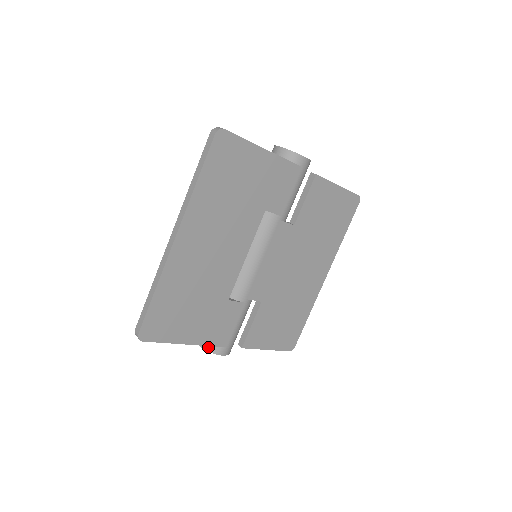
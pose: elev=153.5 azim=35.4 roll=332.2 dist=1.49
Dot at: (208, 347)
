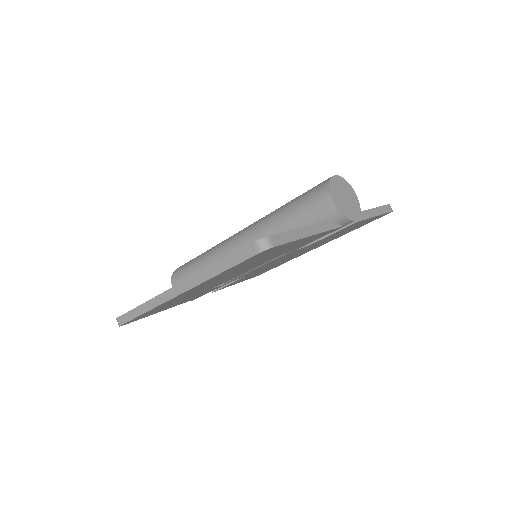
Dot at: occluded
